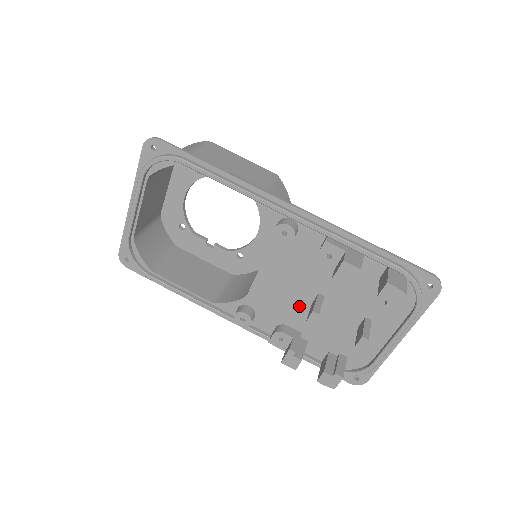
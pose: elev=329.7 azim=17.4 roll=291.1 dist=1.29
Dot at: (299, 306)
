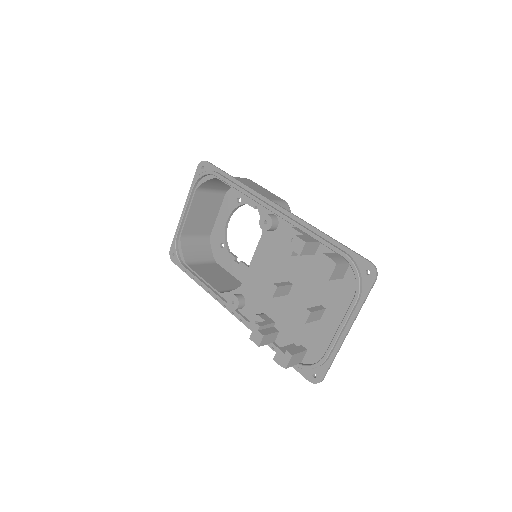
Dot at: occluded
